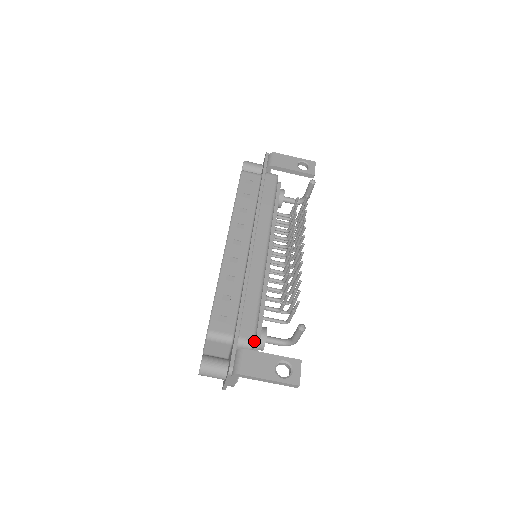
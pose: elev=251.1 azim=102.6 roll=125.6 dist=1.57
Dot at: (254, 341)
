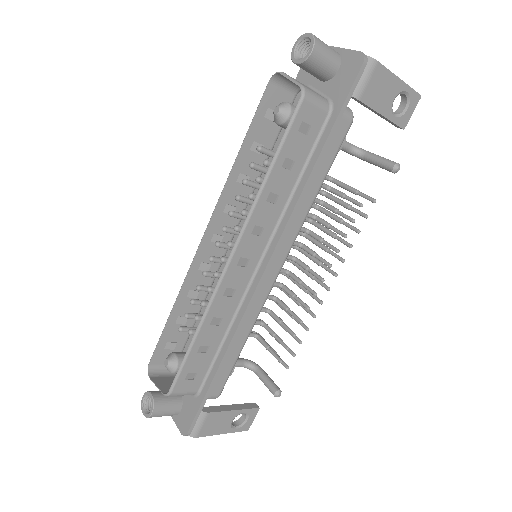
Dot at: occluded
